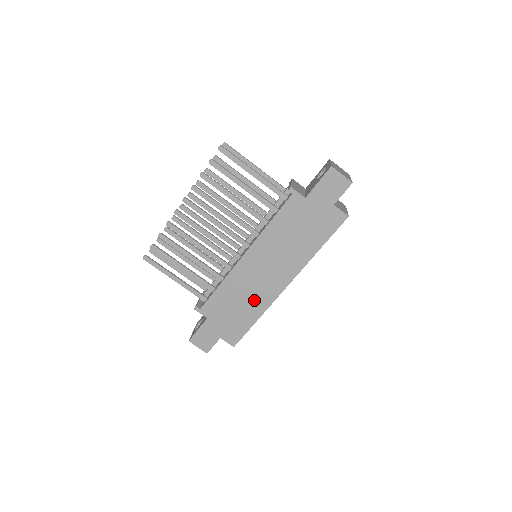
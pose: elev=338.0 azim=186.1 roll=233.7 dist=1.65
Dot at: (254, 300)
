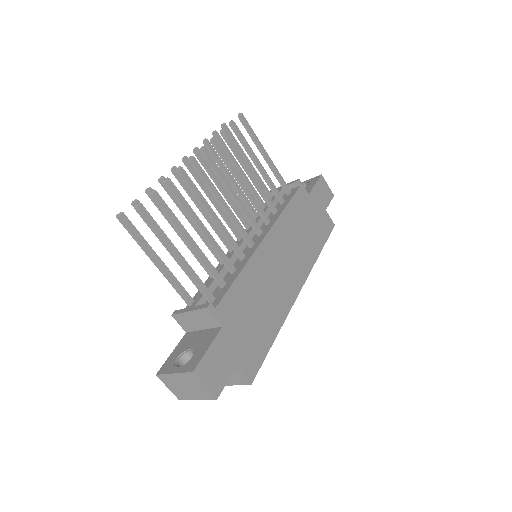
Dot at: (273, 304)
